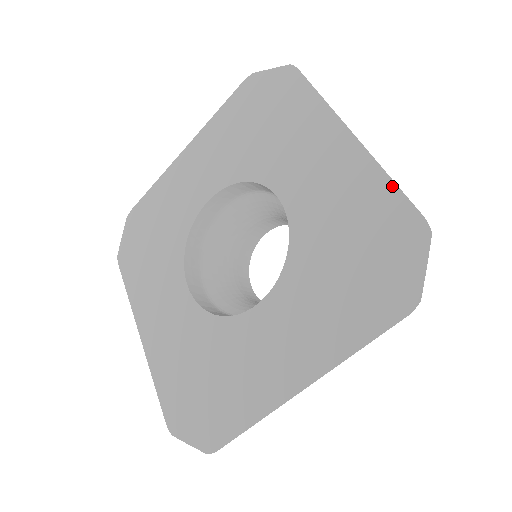
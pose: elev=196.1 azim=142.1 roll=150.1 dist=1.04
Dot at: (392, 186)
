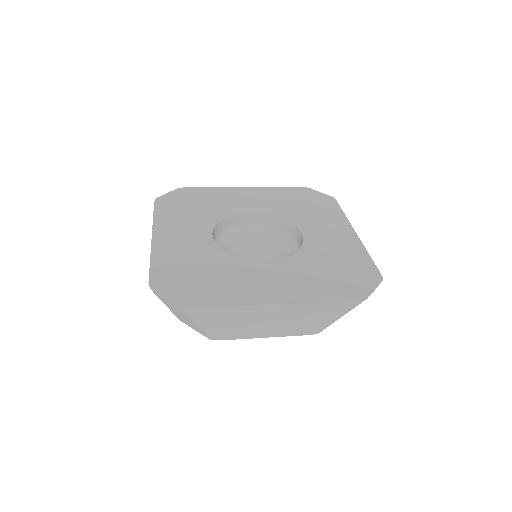
Dot at: (369, 258)
